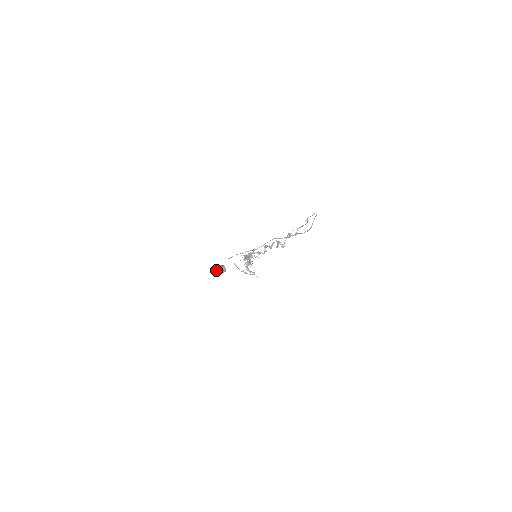
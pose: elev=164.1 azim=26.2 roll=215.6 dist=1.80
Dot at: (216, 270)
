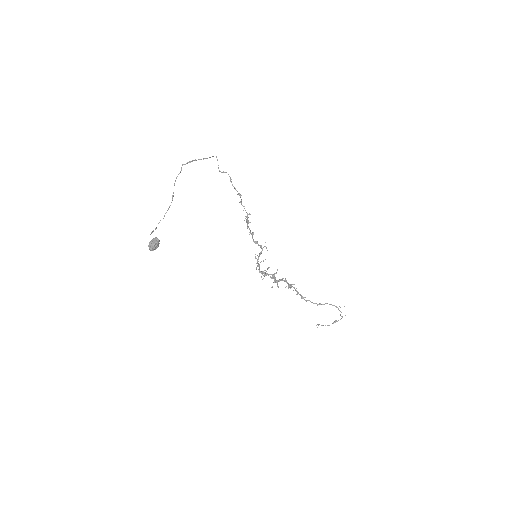
Dot at: (149, 246)
